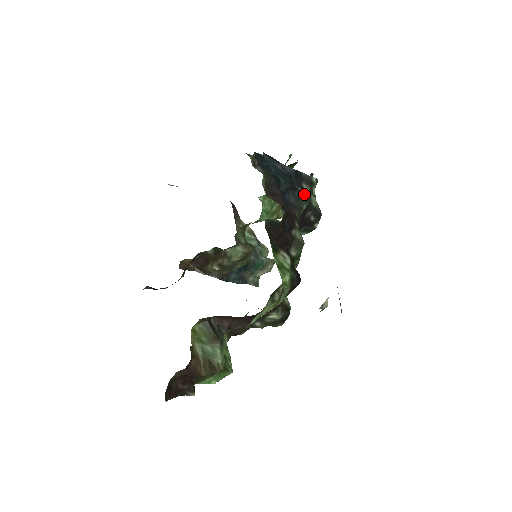
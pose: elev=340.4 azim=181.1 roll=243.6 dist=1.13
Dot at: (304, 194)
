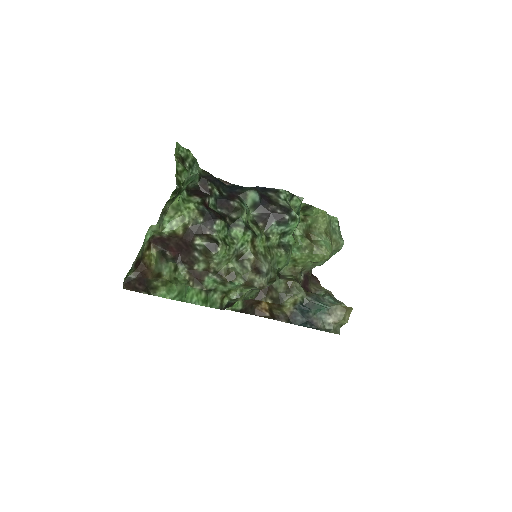
Dot at: (250, 187)
